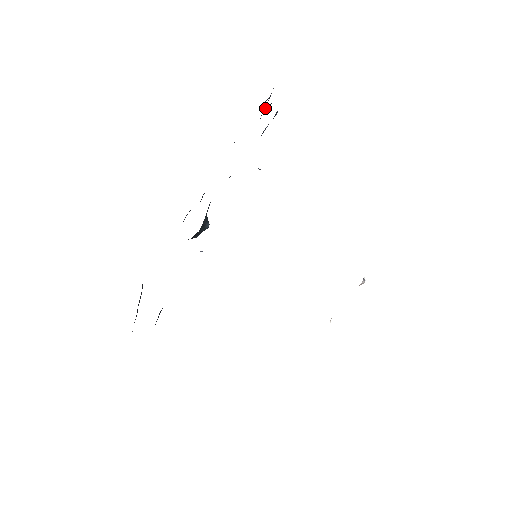
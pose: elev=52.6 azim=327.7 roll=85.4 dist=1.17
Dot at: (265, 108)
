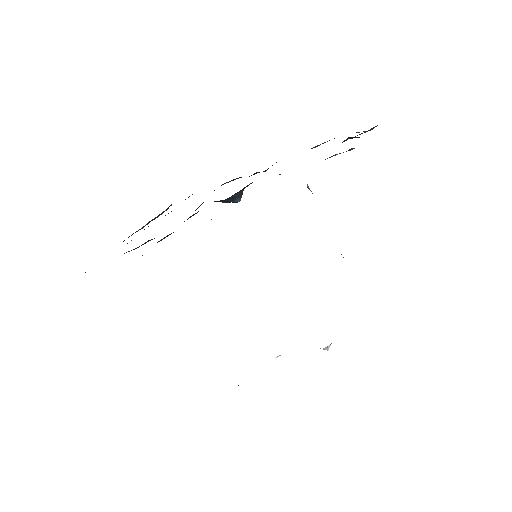
Dot at: (352, 137)
